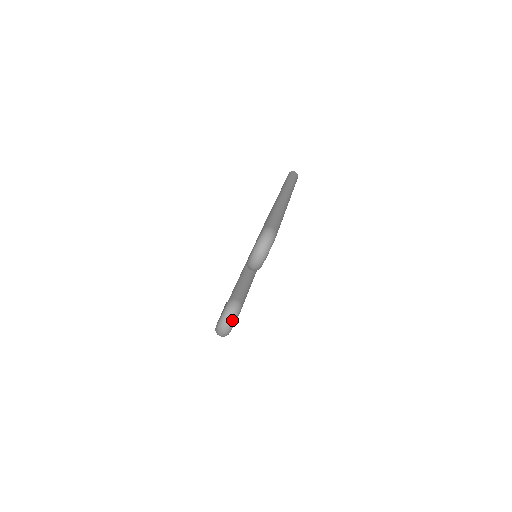
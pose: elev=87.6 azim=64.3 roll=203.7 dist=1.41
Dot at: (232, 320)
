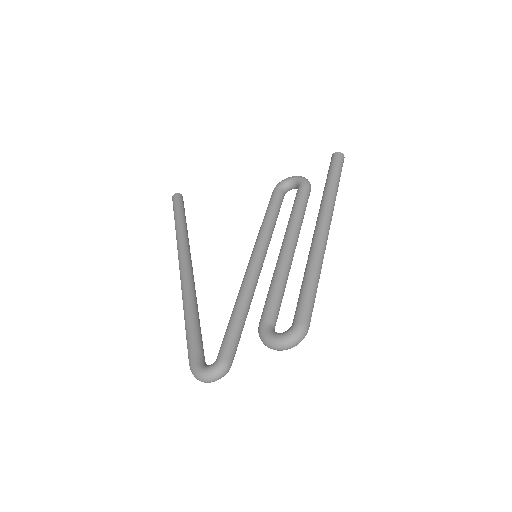
Dot at: occluded
